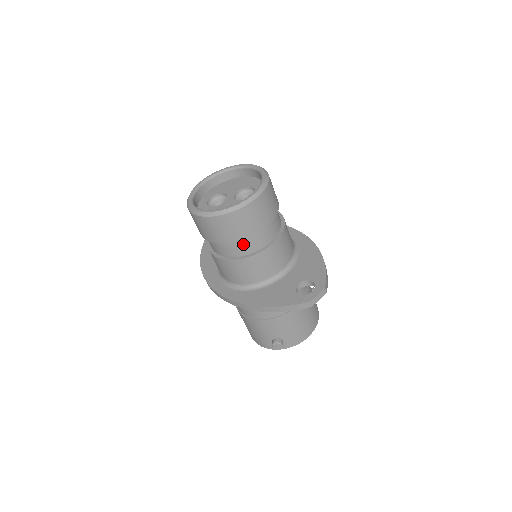
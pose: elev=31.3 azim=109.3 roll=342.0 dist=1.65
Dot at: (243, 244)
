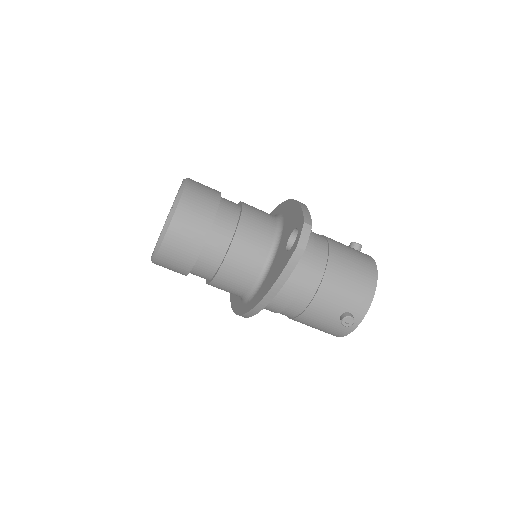
Dot at: (210, 251)
